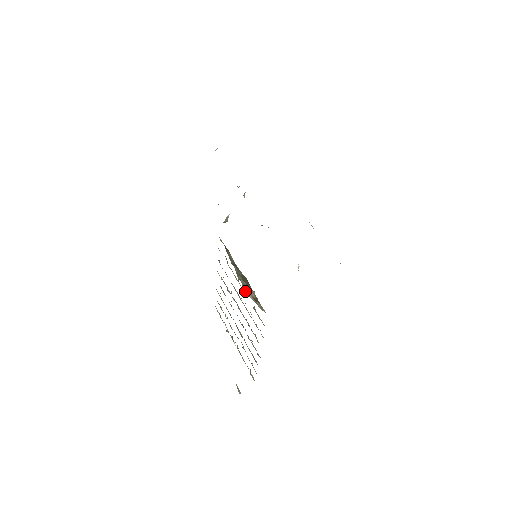
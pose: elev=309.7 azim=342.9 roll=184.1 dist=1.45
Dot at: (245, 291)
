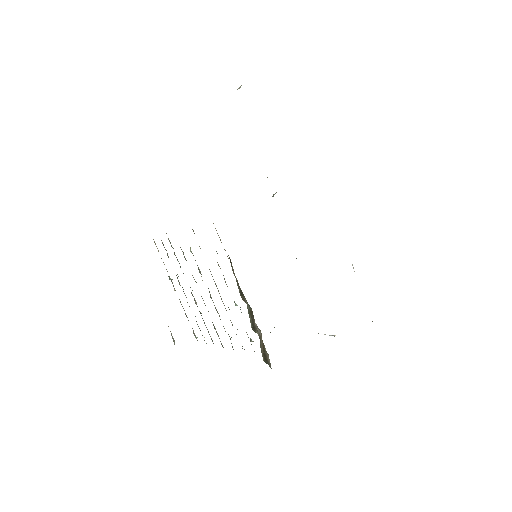
Dot at: (261, 351)
